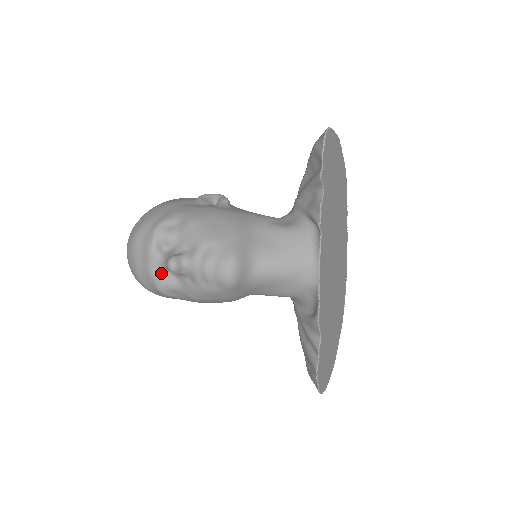
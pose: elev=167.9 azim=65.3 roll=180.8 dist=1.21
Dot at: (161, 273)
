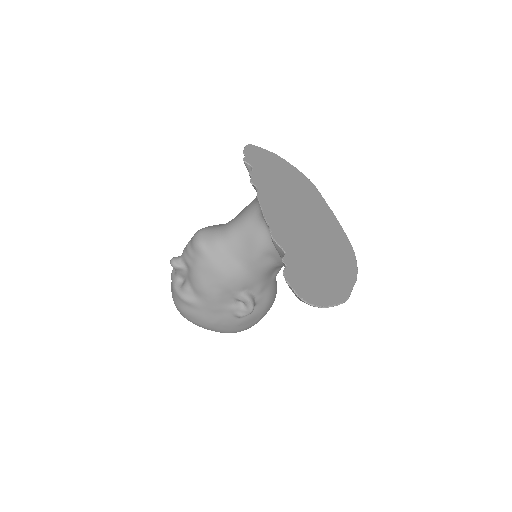
Dot at: (179, 283)
